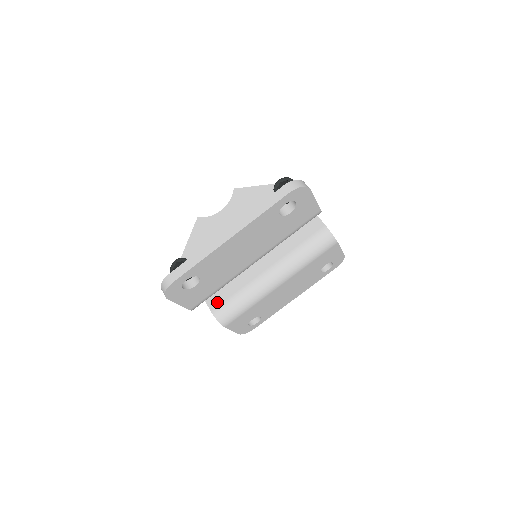
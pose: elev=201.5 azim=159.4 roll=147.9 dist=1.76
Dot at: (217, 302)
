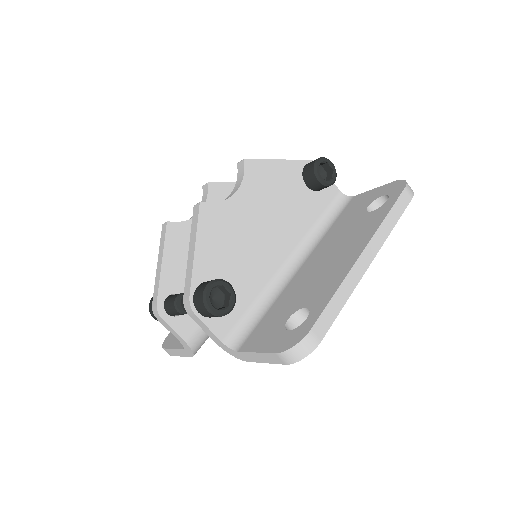
Dot at: (191, 326)
